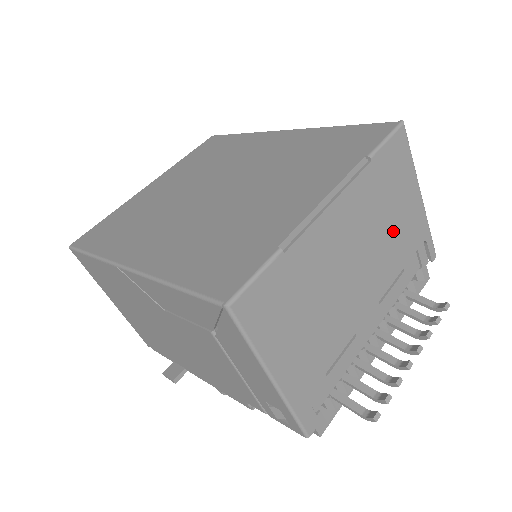
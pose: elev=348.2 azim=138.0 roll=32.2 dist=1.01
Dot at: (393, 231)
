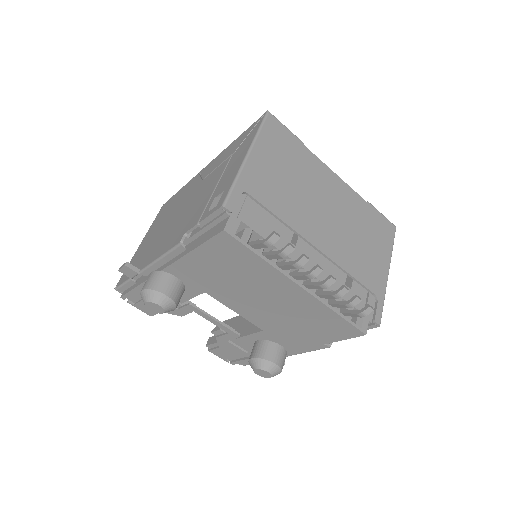
Dot at: (359, 247)
